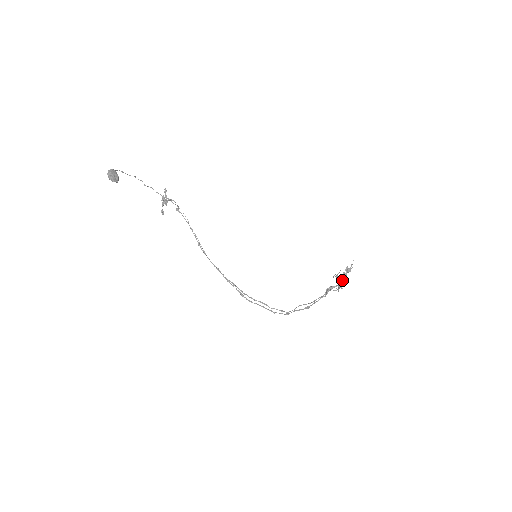
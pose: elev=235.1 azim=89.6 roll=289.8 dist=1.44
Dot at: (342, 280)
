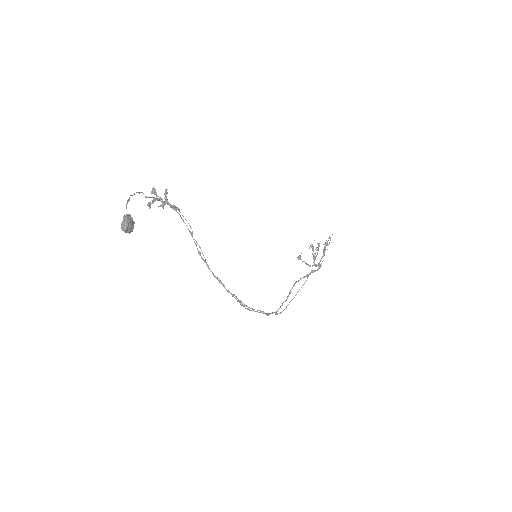
Dot at: (321, 259)
